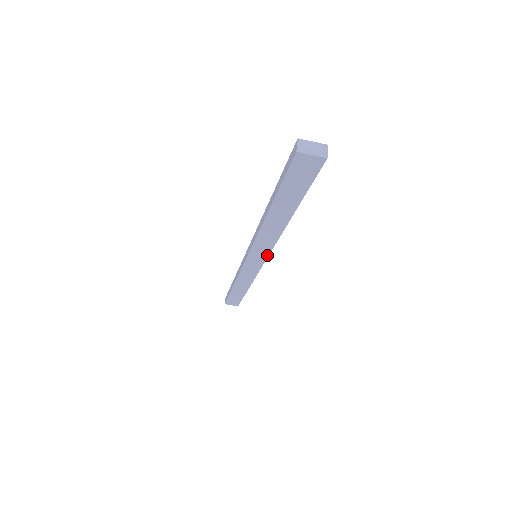
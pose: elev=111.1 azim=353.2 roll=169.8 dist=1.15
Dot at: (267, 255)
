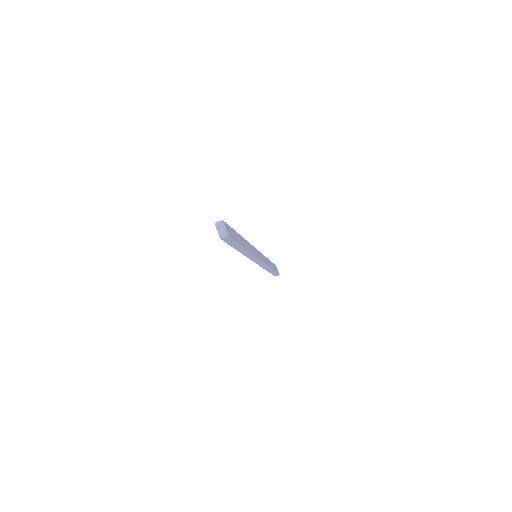
Dot at: (253, 260)
